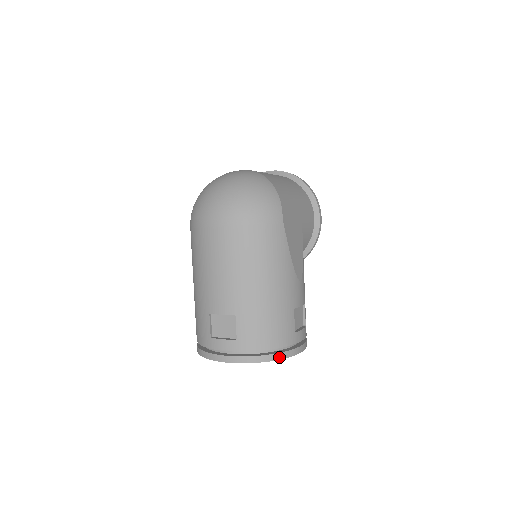
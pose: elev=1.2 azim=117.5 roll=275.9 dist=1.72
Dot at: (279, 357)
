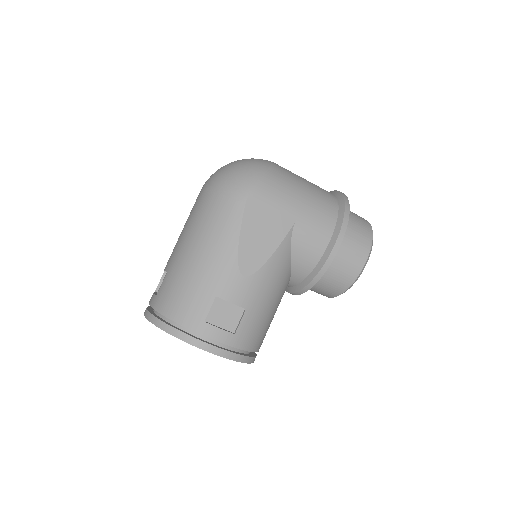
Dot at: (173, 332)
